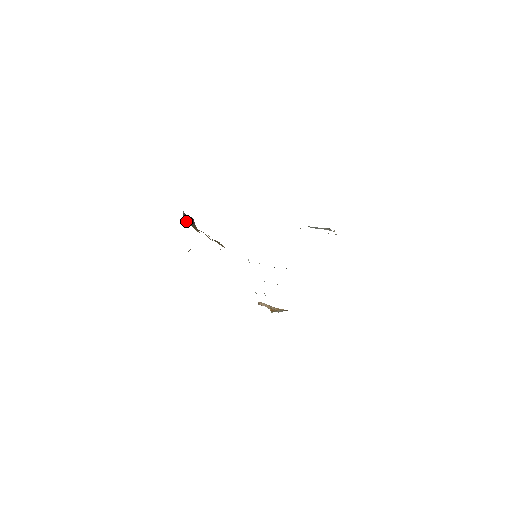
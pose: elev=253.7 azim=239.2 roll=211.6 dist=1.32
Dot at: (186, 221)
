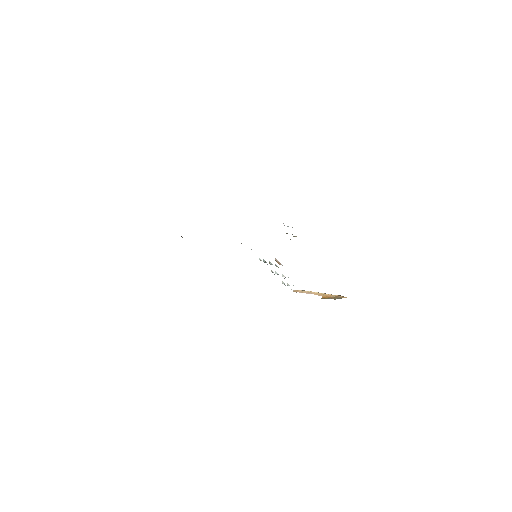
Dot at: (182, 237)
